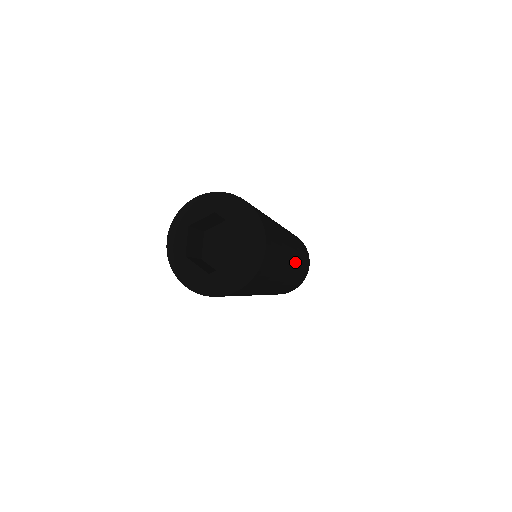
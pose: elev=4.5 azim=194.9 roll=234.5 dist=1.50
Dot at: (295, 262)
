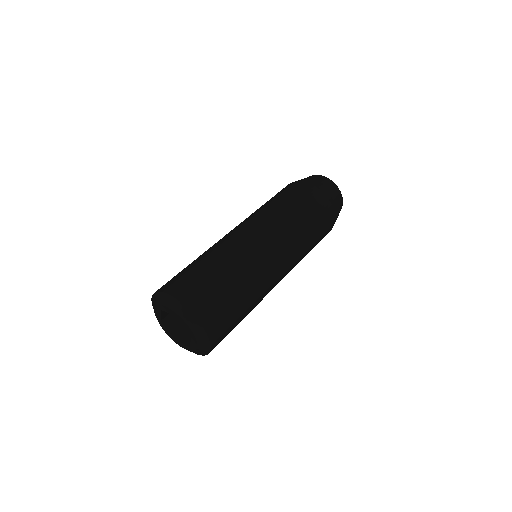
Dot at: (286, 274)
